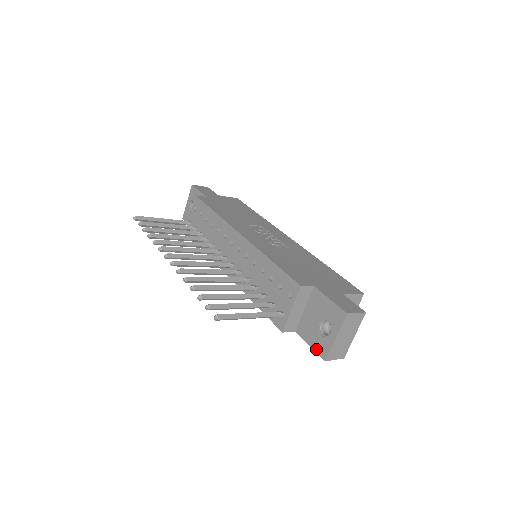
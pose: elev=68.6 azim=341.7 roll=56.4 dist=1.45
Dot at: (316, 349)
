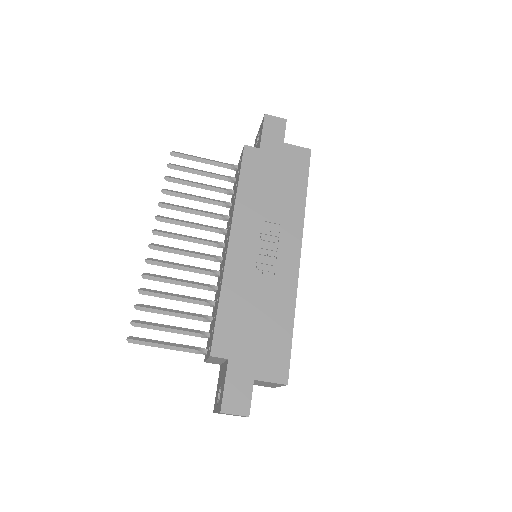
Dot at: (215, 397)
